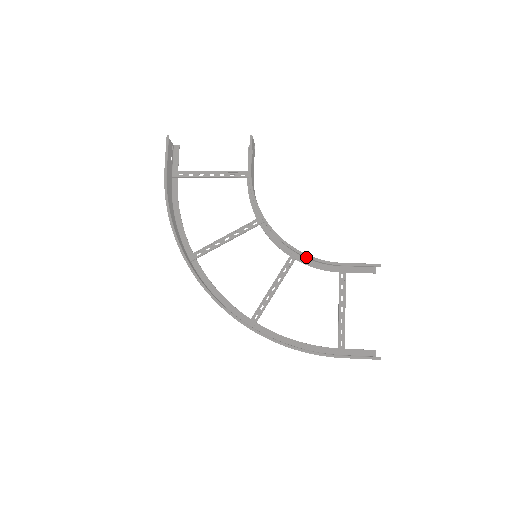
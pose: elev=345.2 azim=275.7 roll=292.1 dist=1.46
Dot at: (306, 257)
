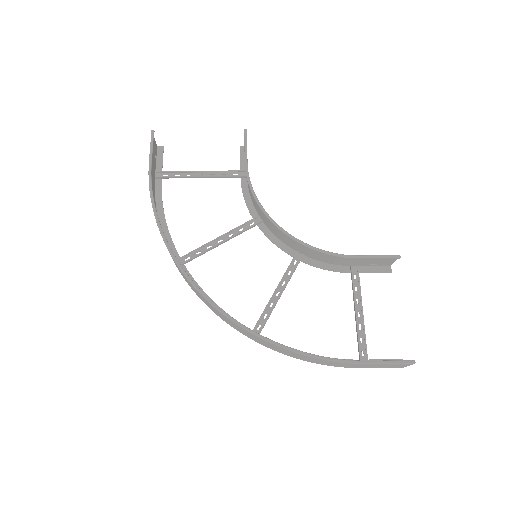
Dot at: (313, 256)
